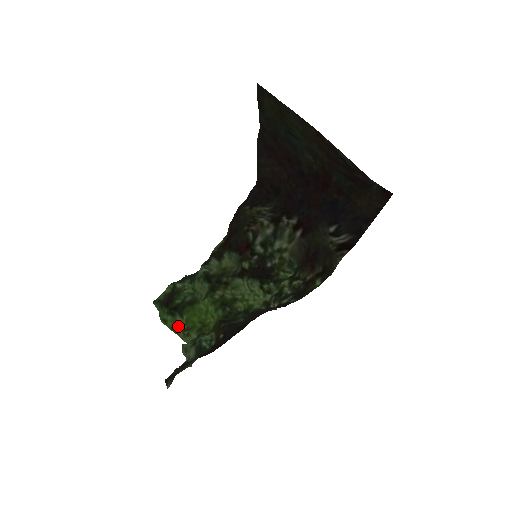
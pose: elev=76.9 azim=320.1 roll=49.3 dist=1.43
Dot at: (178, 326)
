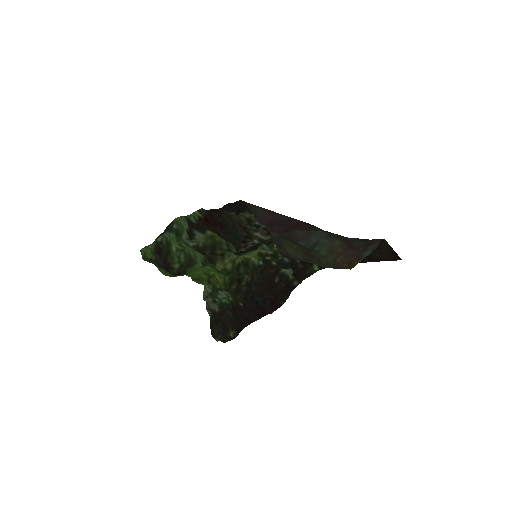
Dot at: (183, 275)
